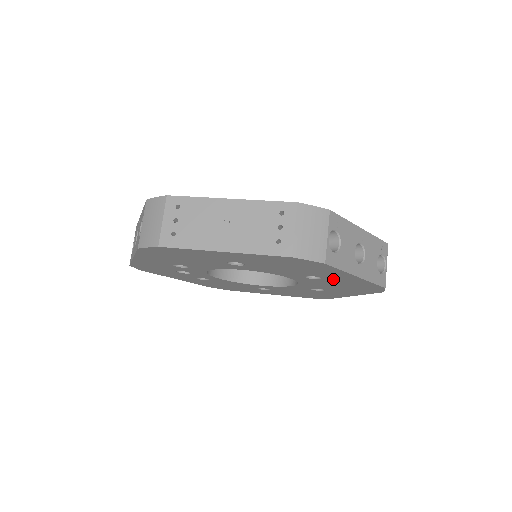
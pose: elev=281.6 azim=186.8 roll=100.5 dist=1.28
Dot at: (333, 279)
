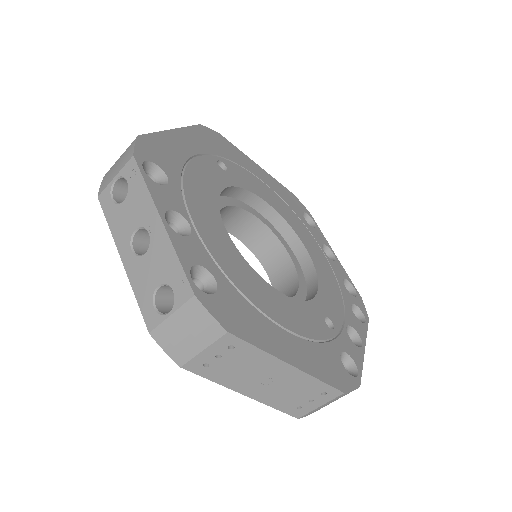
Dot at: occluded
